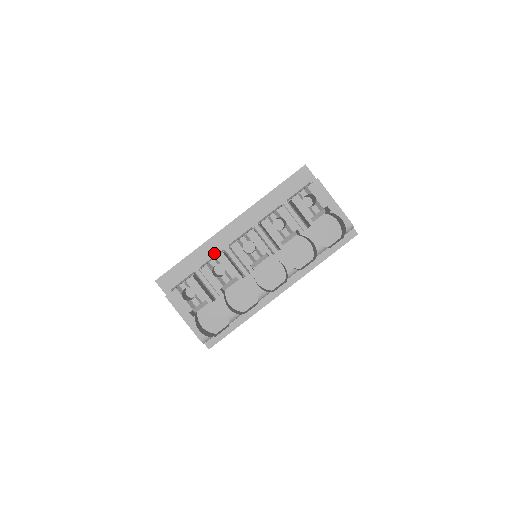
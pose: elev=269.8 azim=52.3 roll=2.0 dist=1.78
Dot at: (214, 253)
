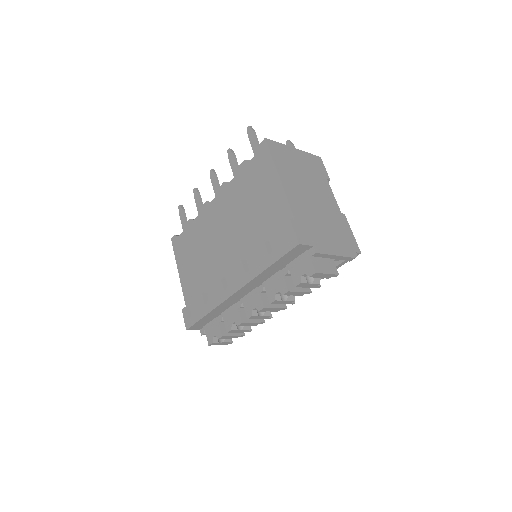
Dot at: (228, 307)
